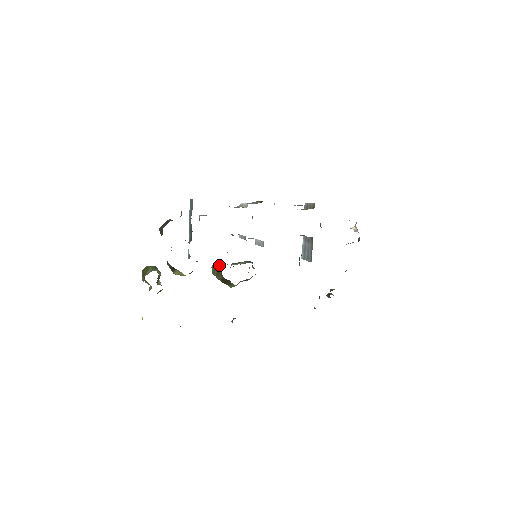
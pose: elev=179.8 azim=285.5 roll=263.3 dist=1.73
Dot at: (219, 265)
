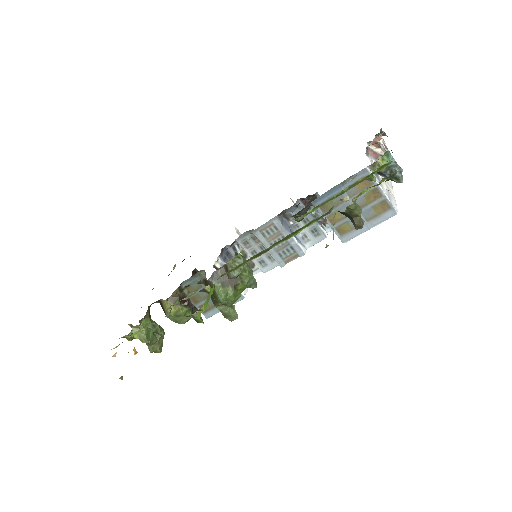
Dot at: occluded
